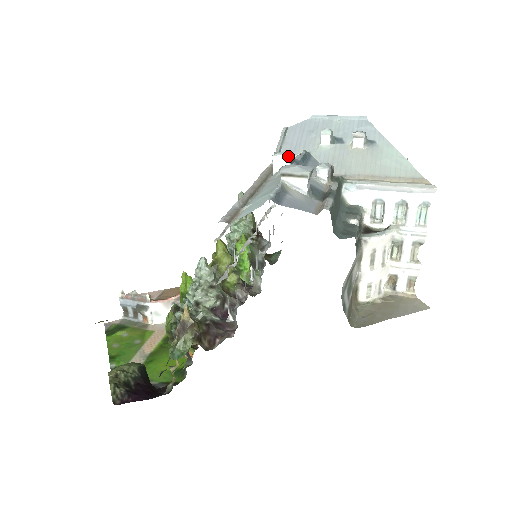
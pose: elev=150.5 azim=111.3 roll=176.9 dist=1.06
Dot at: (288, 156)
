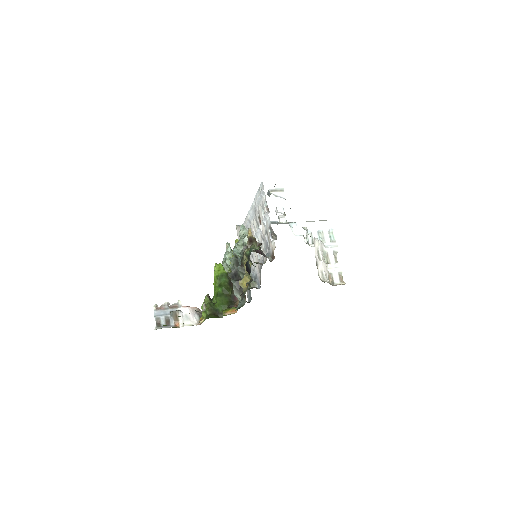
Dot at: occluded
